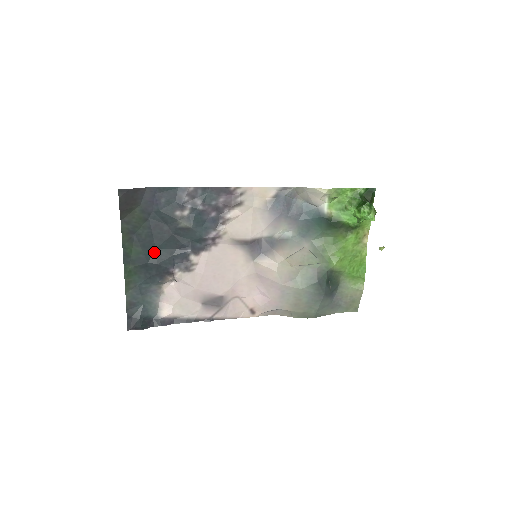
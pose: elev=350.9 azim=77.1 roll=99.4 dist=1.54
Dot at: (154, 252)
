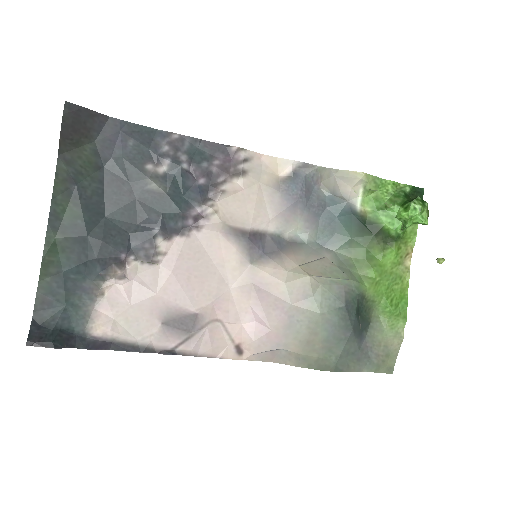
Dot at: (101, 221)
